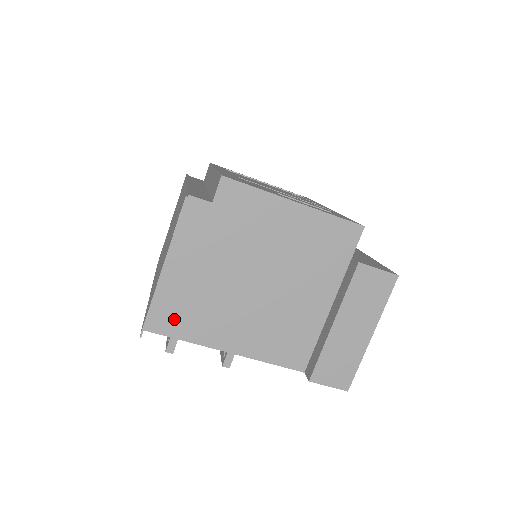
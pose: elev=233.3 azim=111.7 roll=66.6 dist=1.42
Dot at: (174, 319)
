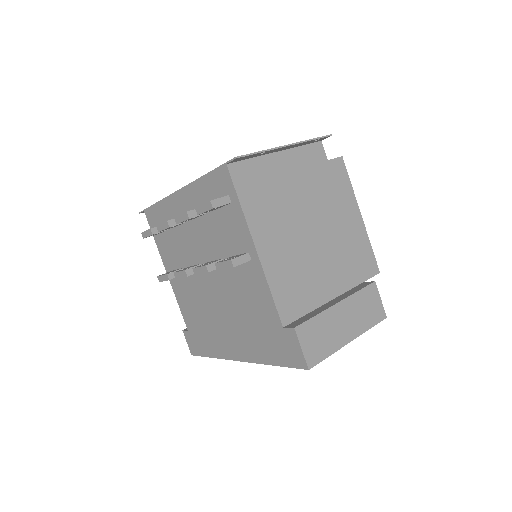
Dot at: (250, 184)
